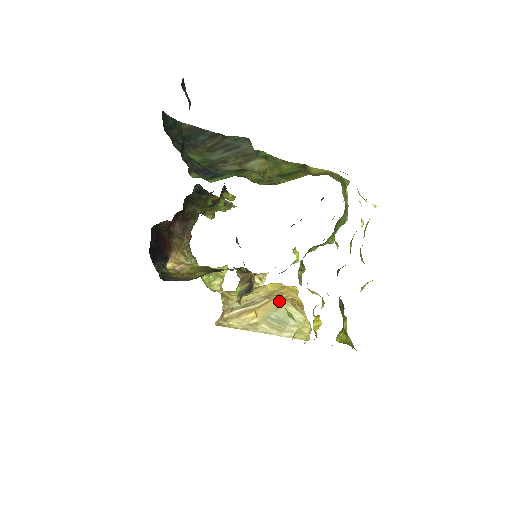
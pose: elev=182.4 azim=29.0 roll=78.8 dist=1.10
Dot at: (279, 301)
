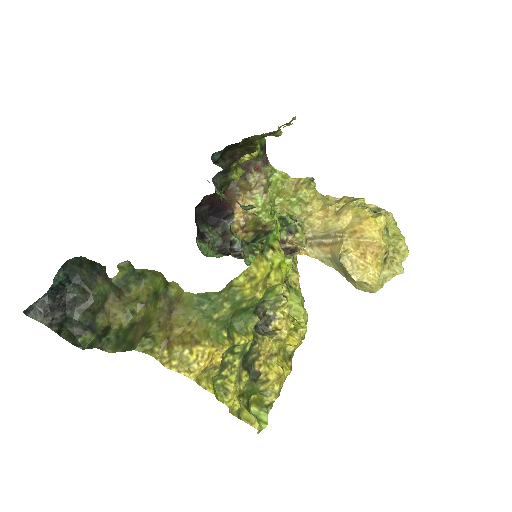
Dot at: occluded
